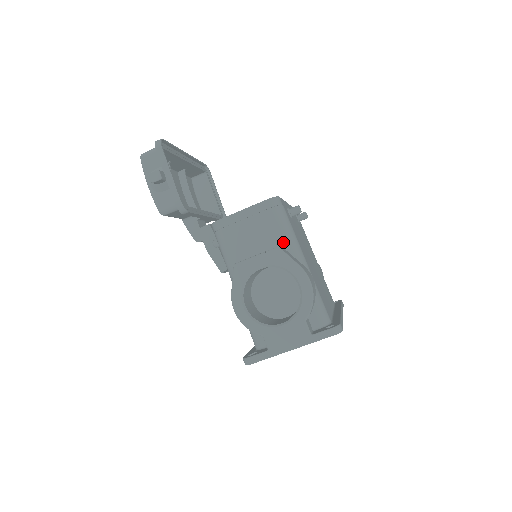
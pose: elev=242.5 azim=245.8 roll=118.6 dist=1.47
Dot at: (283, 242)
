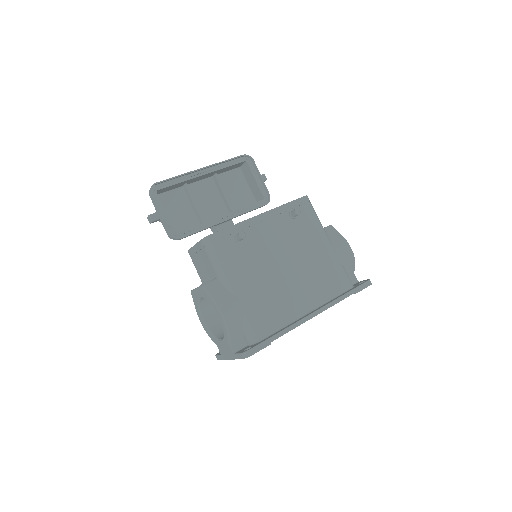
Dot at: (216, 275)
